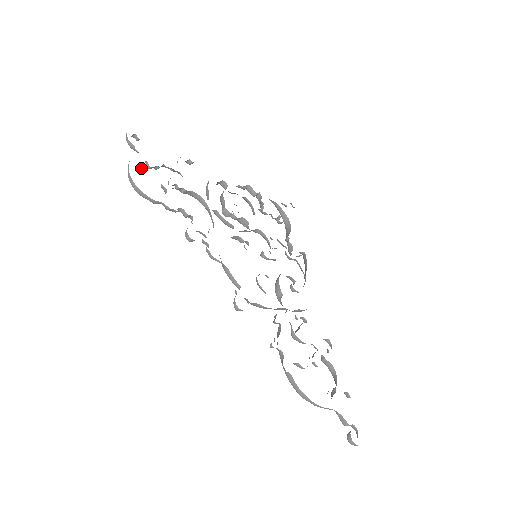
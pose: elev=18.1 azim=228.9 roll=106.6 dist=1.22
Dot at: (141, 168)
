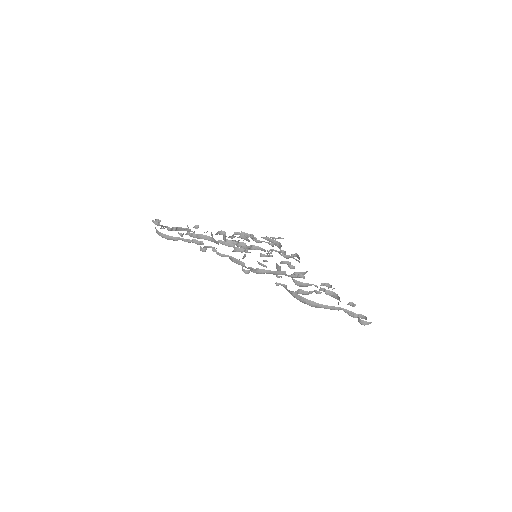
Dot at: (164, 228)
